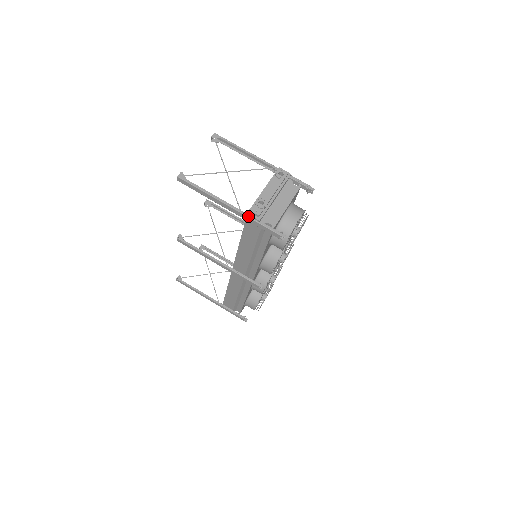
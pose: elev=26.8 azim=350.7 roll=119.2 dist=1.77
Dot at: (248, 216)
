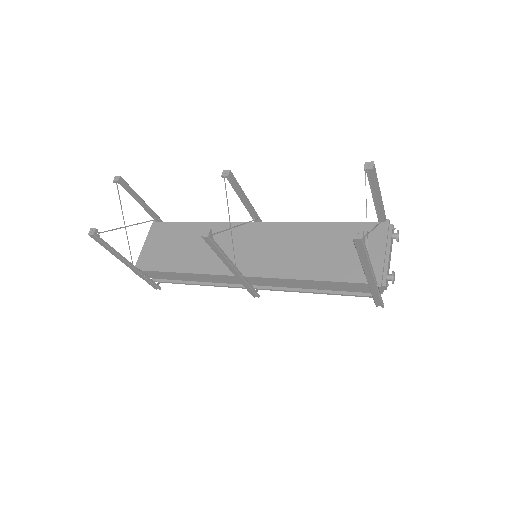
Dot at: (378, 288)
